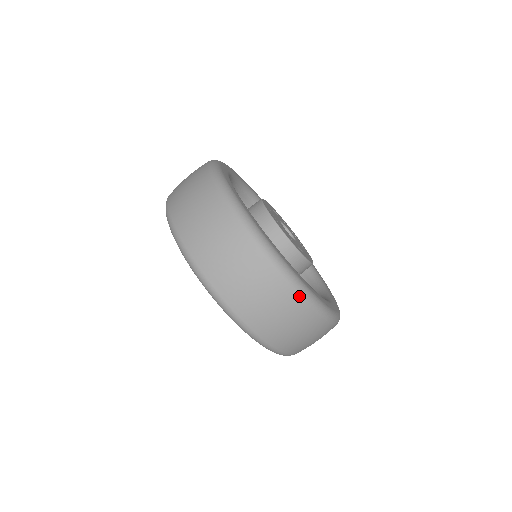
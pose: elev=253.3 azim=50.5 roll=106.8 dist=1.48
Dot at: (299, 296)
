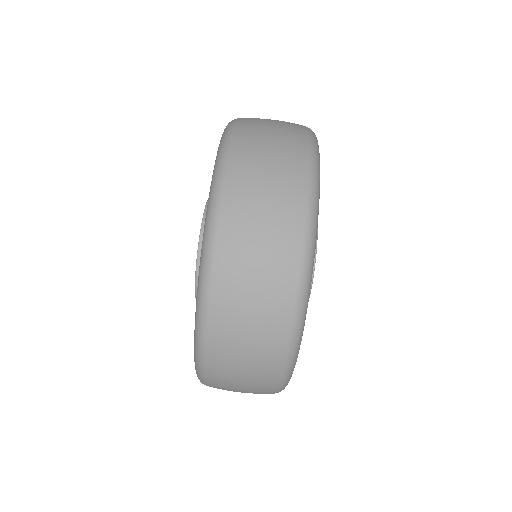
Dot at: (283, 370)
